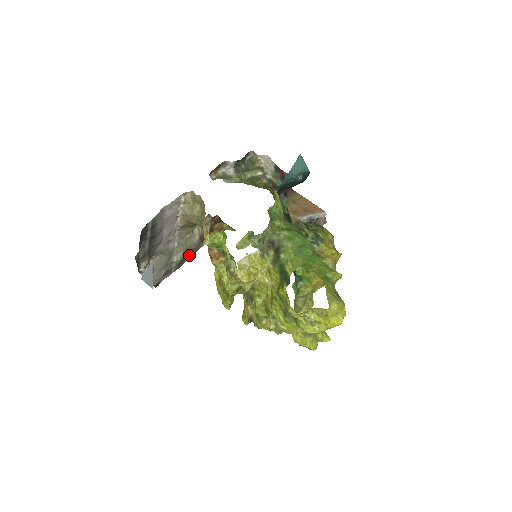
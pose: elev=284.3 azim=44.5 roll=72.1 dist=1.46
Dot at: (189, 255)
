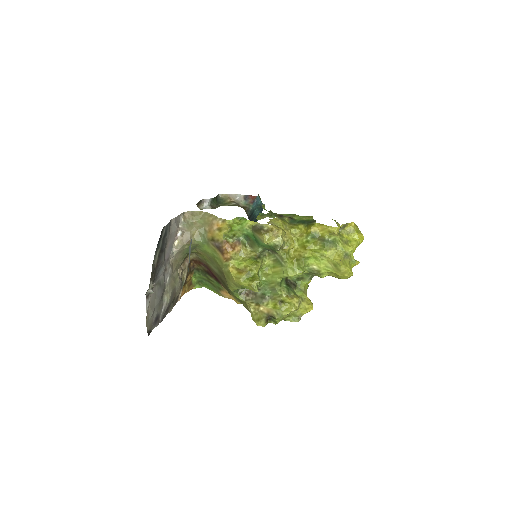
Dot at: (173, 302)
